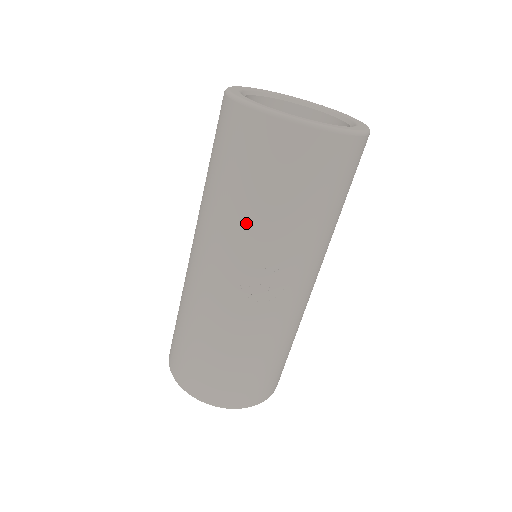
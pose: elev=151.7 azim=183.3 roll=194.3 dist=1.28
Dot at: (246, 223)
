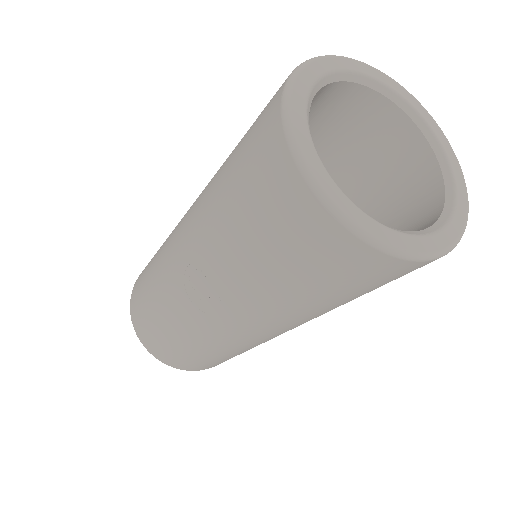
Dot at: (213, 226)
